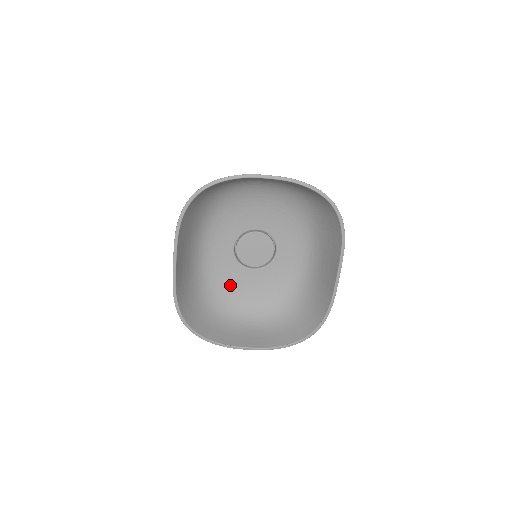
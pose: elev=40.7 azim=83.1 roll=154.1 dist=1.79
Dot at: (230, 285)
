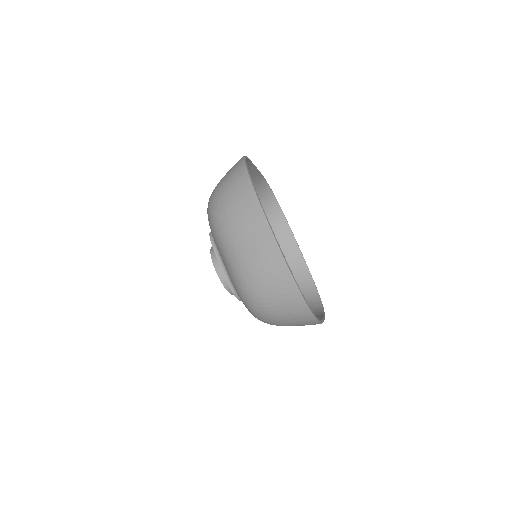
Dot at: occluded
